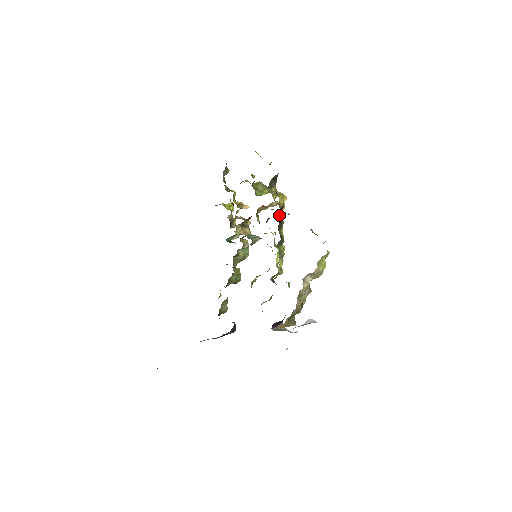
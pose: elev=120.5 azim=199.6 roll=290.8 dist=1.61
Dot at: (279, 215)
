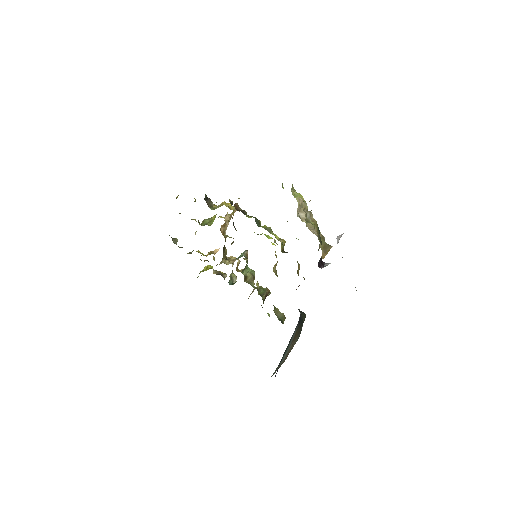
Dot at: (235, 208)
